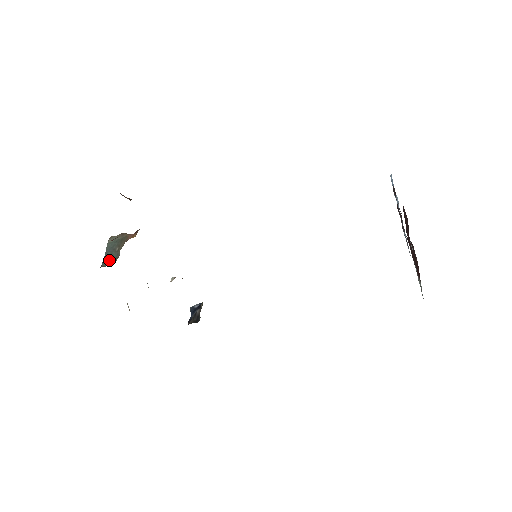
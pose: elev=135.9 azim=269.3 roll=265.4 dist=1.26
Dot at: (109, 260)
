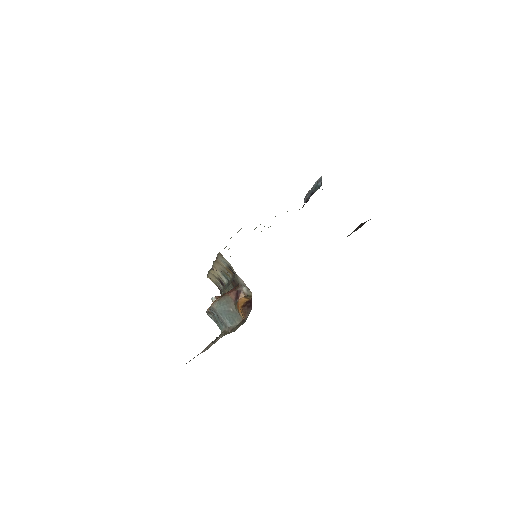
Dot at: (233, 320)
